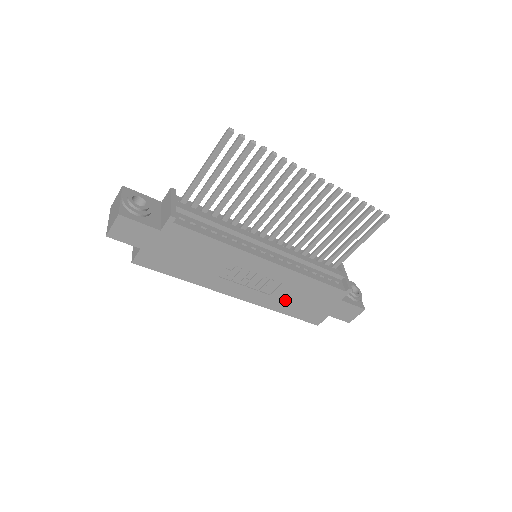
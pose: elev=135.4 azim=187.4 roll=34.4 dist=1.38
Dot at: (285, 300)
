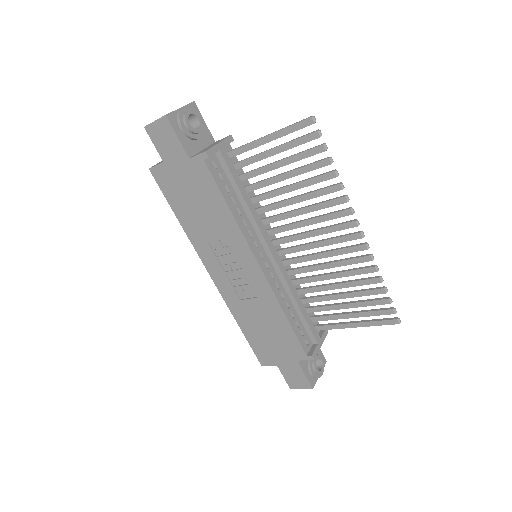
Dot at: (250, 316)
